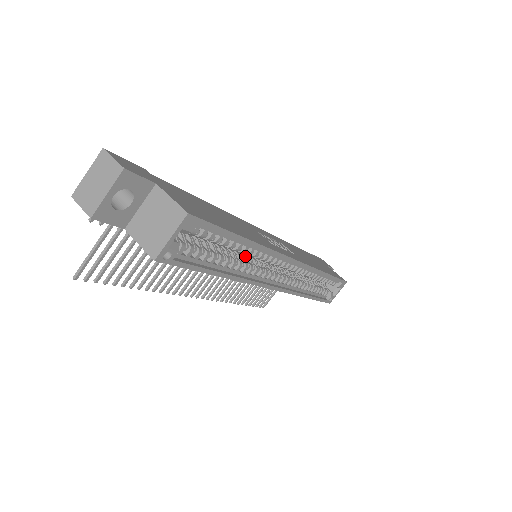
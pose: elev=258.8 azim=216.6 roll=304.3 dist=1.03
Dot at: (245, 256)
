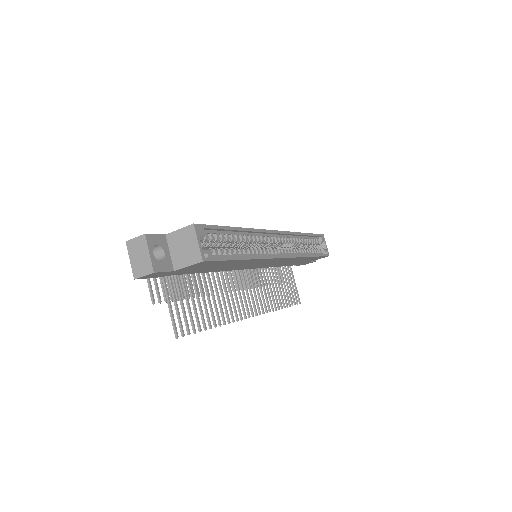
Dot at: occluded
